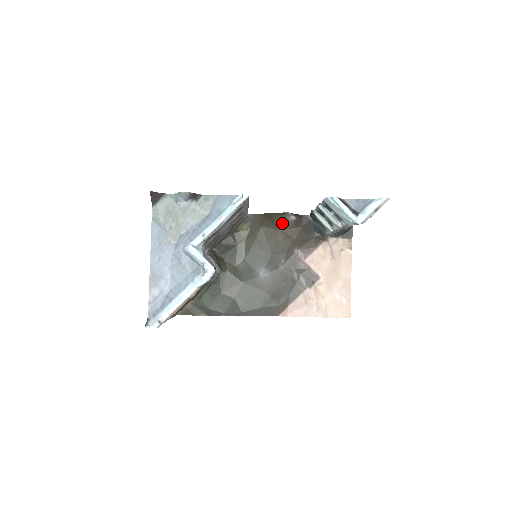
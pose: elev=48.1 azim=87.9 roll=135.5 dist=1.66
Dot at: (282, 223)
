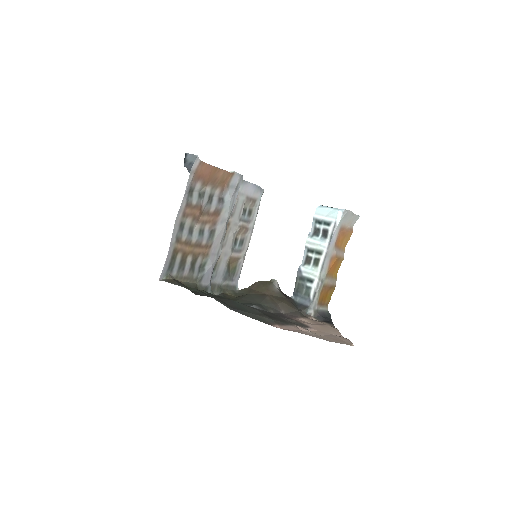
Dot at: (270, 289)
